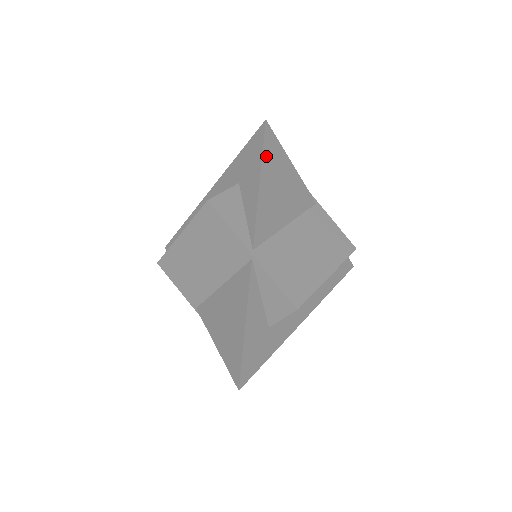
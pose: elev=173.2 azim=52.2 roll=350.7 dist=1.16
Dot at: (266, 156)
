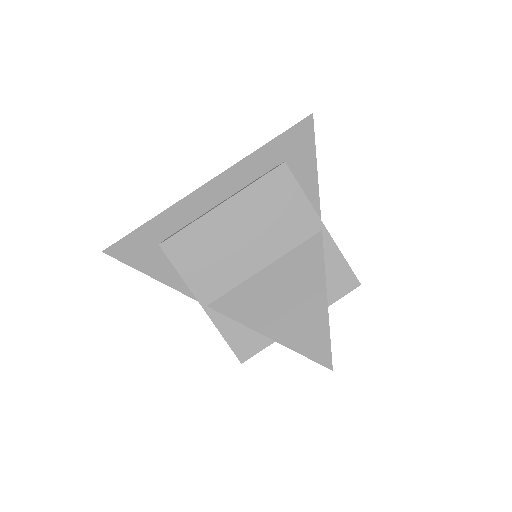
Dot at: (313, 144)
